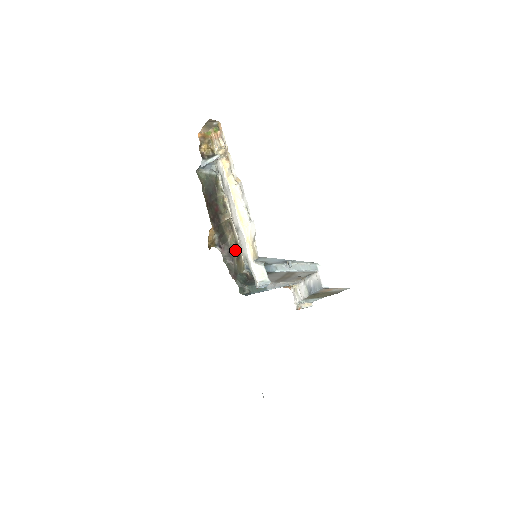
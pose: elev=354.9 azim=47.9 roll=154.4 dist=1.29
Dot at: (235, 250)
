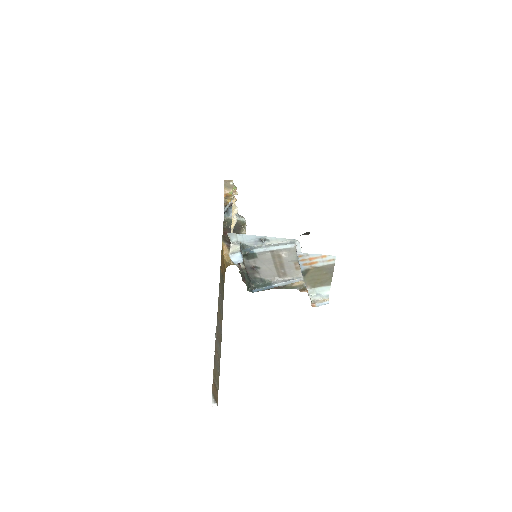
Dot at: occluded
